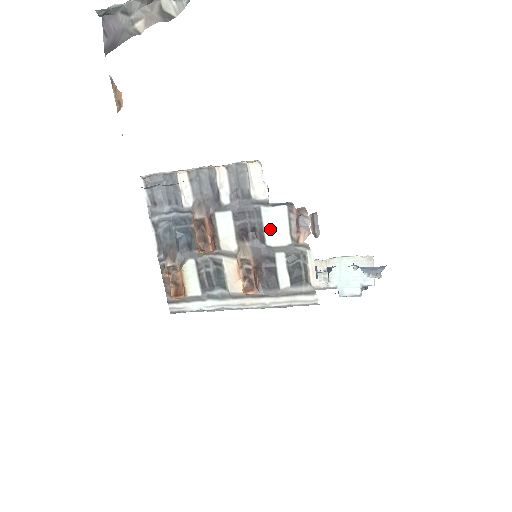
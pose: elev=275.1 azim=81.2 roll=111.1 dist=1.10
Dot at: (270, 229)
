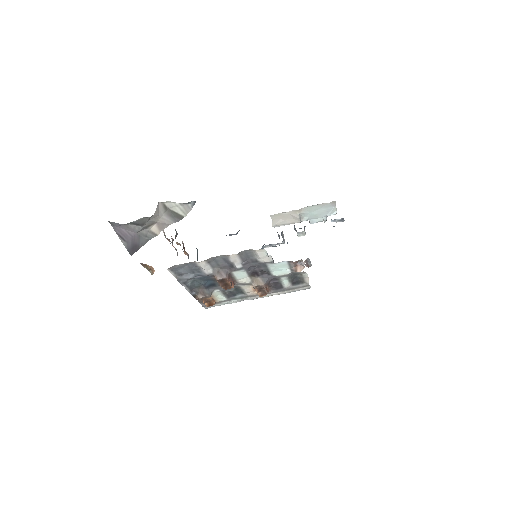
Dot at: (275, 270)
